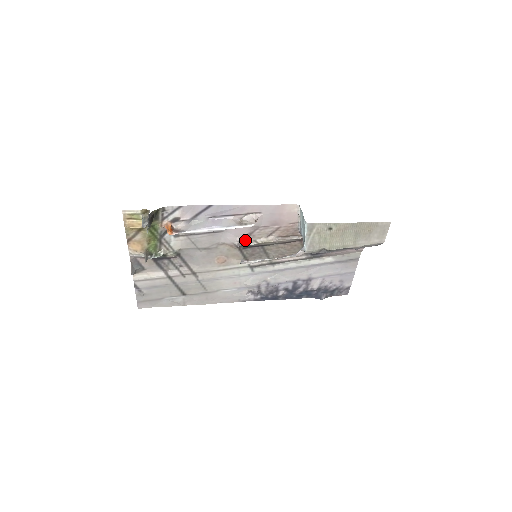
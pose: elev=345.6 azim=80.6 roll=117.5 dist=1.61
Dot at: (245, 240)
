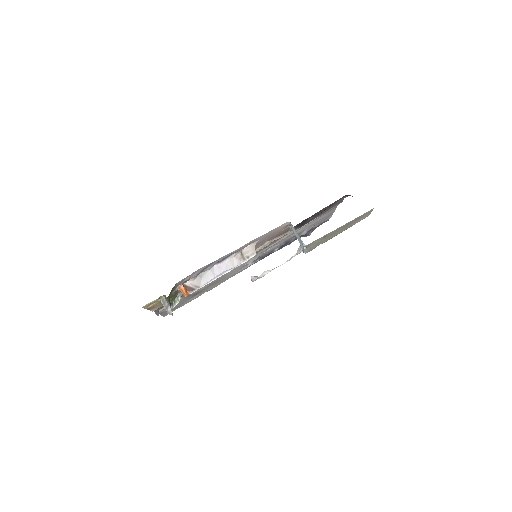
Dot at: occluded
